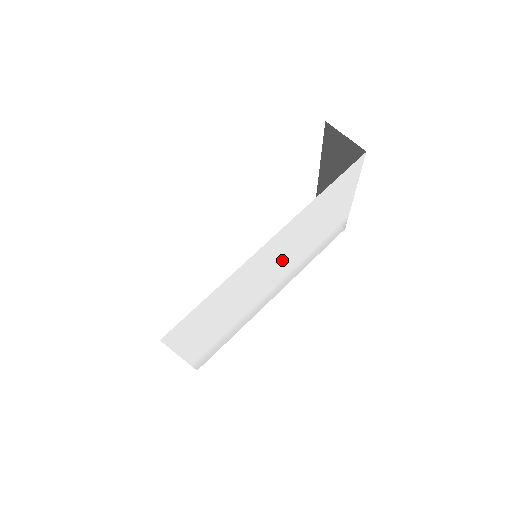
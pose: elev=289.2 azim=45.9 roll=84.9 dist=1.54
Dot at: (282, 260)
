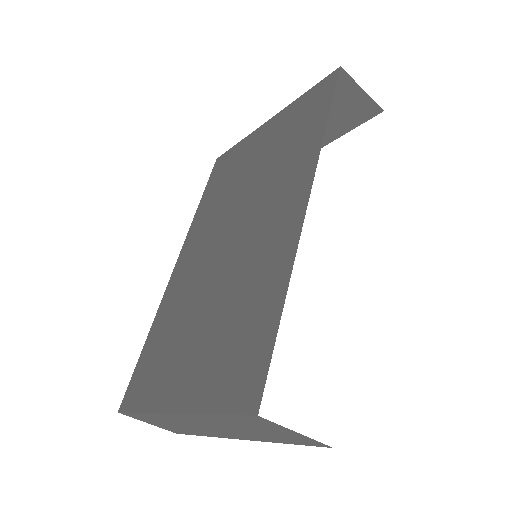
Dot at: occluded
